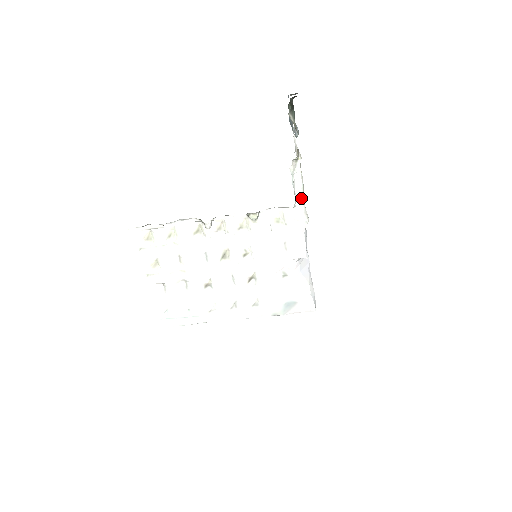
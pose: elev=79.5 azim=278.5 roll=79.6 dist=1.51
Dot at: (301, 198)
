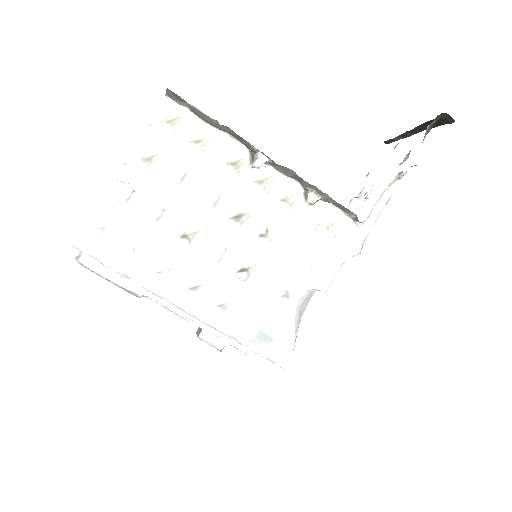
Dot at: (372, 221)
